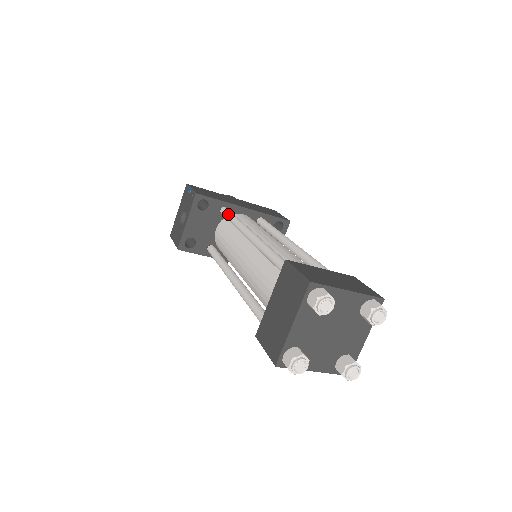
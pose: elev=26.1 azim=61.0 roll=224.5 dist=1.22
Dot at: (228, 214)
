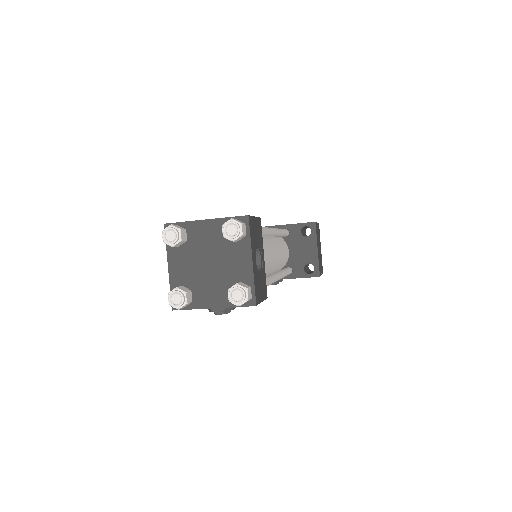
Dot at: occluded
